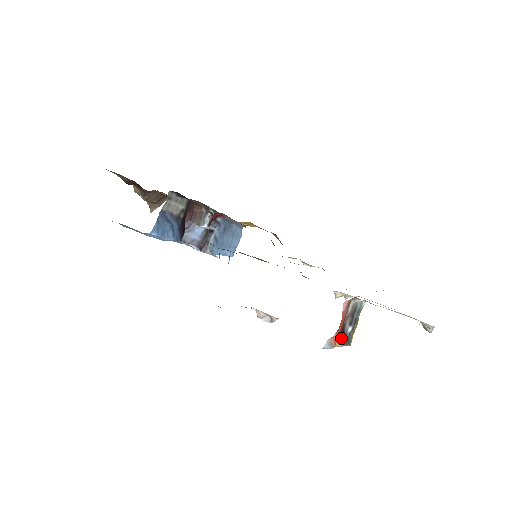
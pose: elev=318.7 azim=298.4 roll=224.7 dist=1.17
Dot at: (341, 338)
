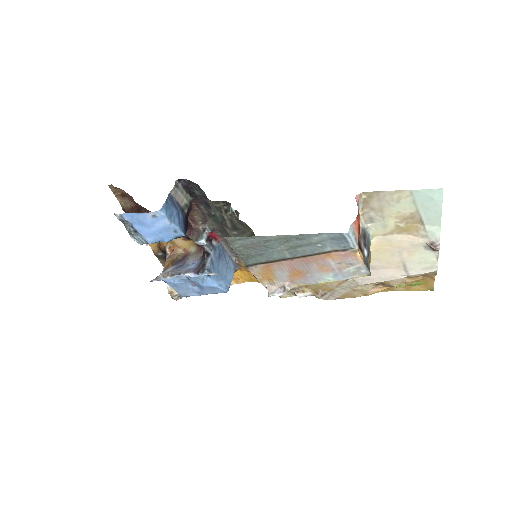
Dot at: (360, 252)
